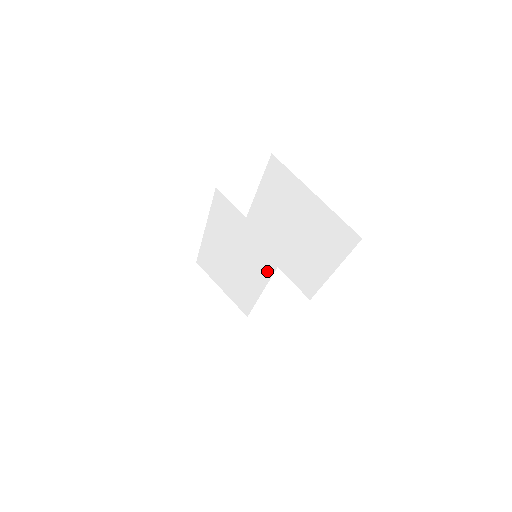
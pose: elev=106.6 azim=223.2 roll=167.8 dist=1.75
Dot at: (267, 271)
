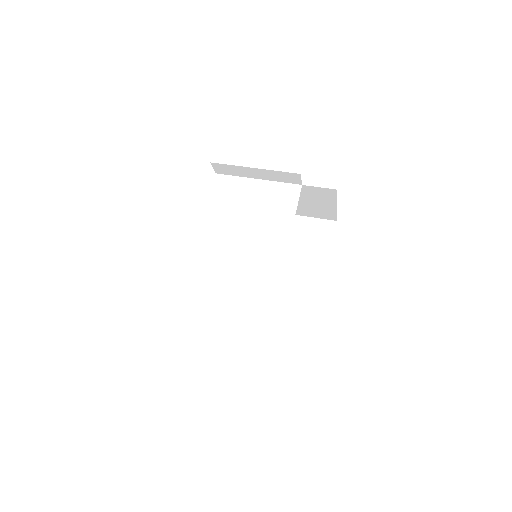
Dot at: (287, 221)
